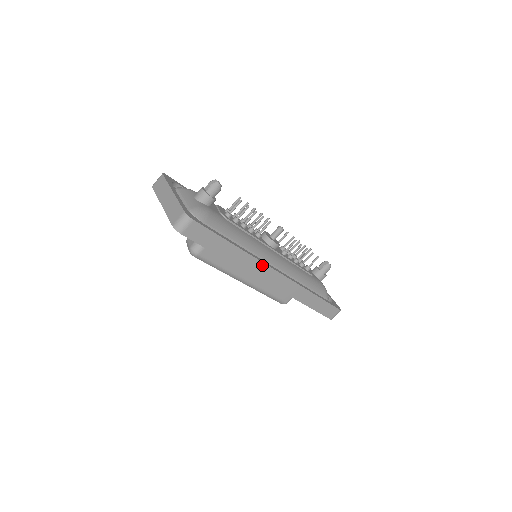
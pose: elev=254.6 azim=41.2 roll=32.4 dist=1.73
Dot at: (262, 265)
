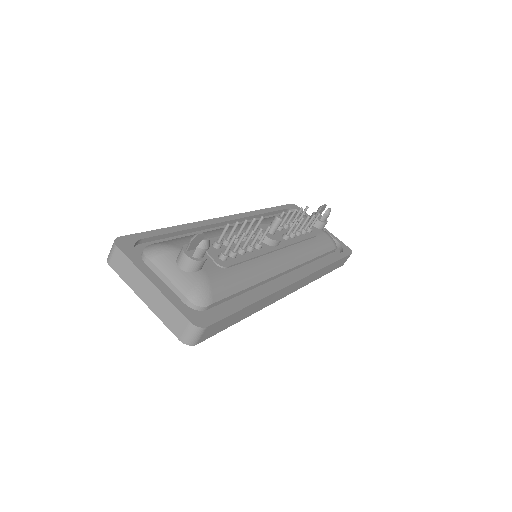
Dot at: (282, 290)
